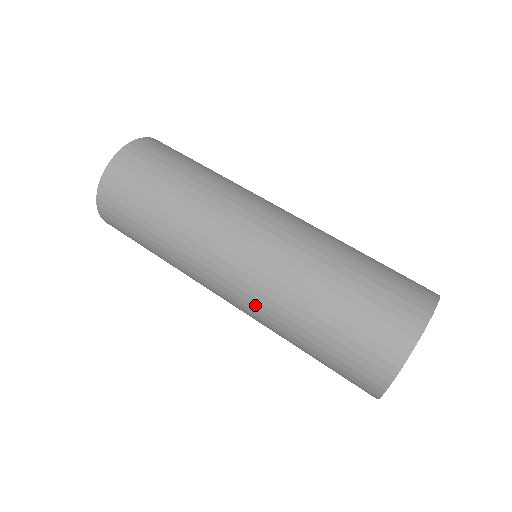
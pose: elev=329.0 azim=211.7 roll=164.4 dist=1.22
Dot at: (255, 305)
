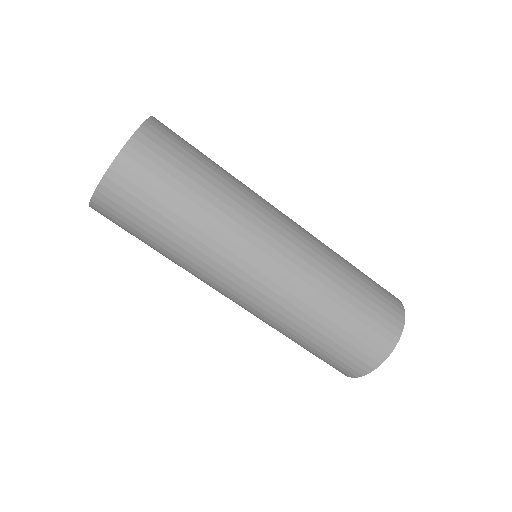
Dot at: (304, 269)
